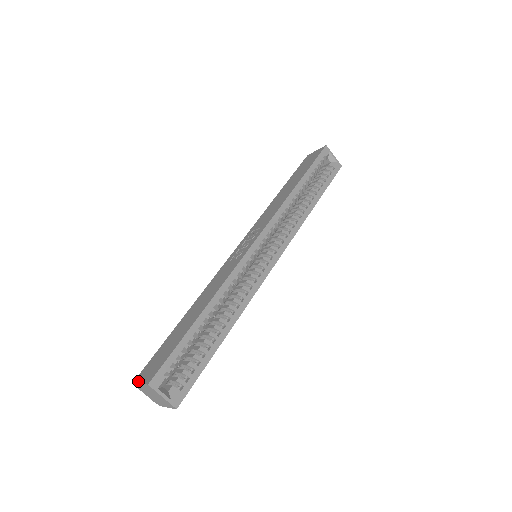
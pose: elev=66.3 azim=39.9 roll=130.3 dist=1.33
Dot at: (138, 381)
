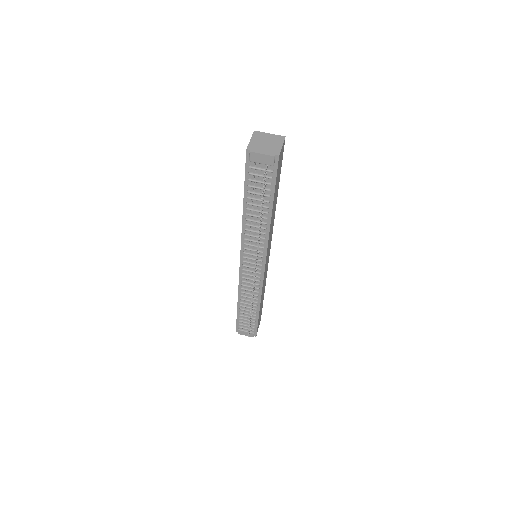
Dot at: (248, 145)
